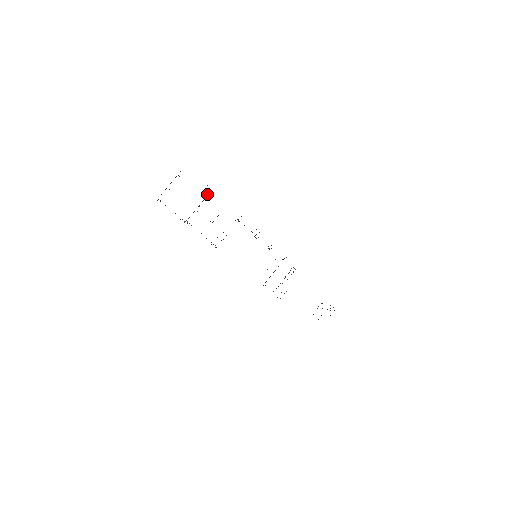
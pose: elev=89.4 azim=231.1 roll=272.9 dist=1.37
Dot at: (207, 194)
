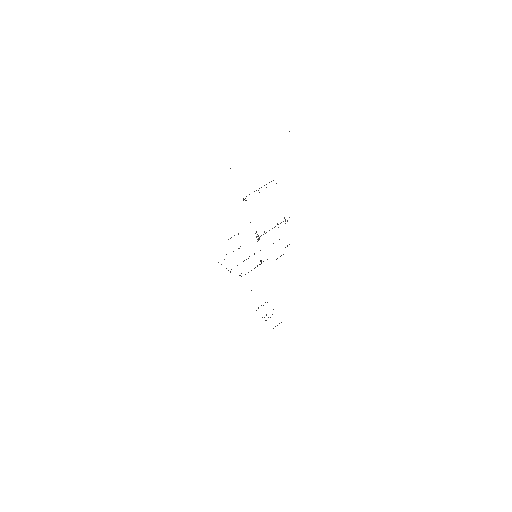
Dot at: occluded
